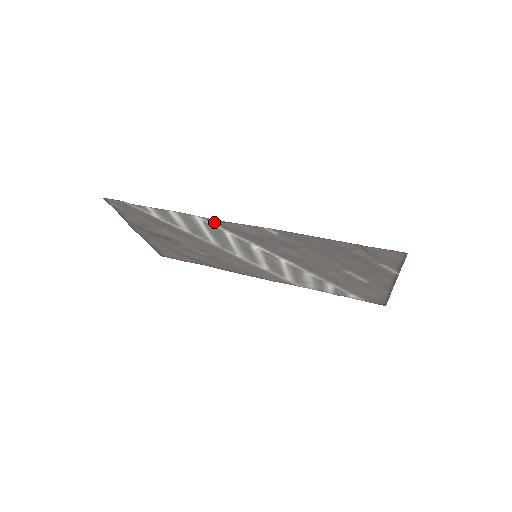
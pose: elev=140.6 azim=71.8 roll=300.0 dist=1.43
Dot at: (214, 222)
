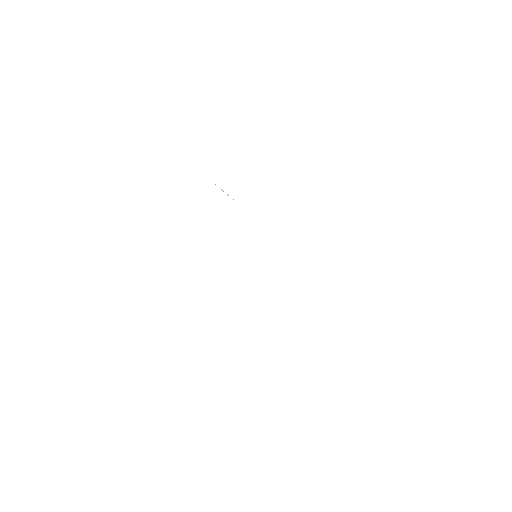
Dot at: occluded
